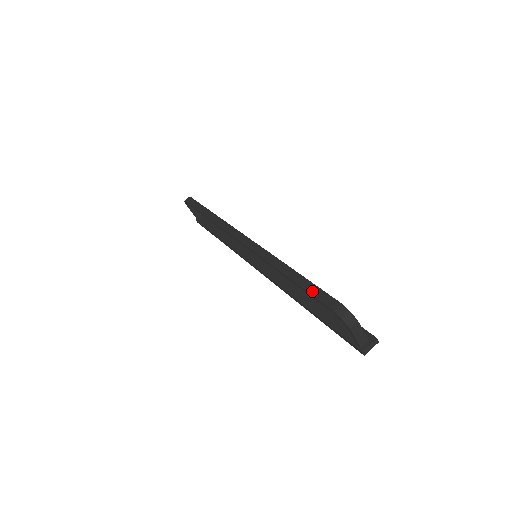
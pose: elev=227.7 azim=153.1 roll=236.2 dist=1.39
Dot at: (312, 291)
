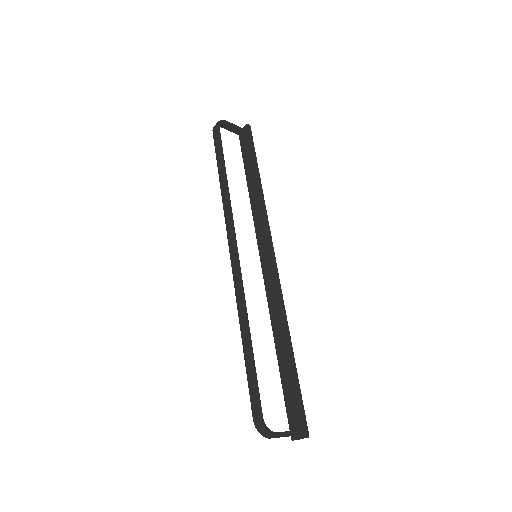
Dot at: (250, 384)
